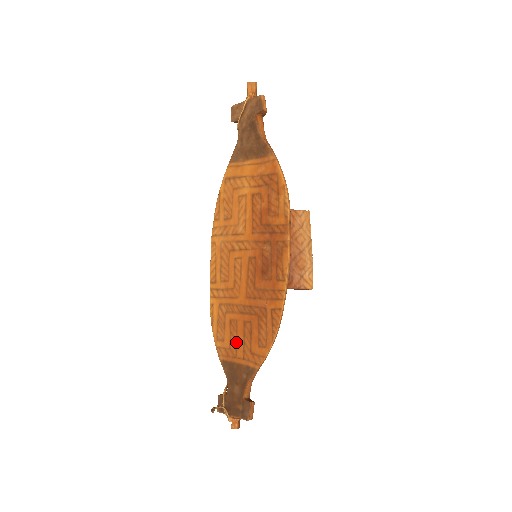
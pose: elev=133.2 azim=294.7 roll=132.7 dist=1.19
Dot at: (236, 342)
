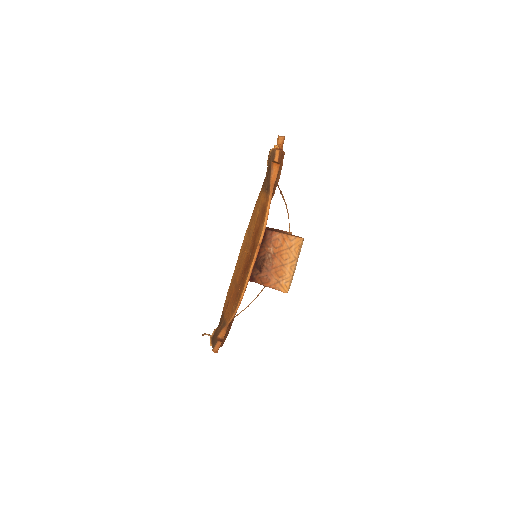
Dot at: (228, 303)
